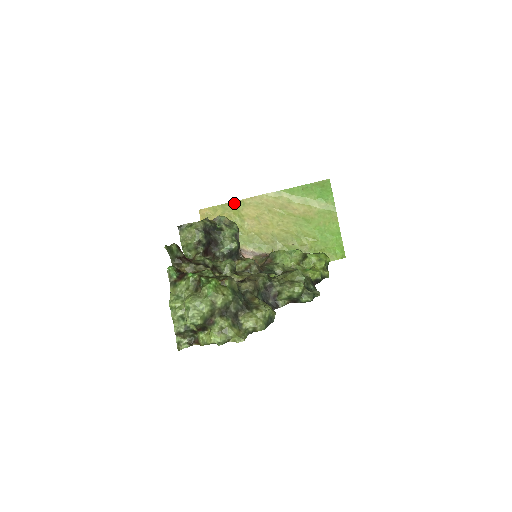
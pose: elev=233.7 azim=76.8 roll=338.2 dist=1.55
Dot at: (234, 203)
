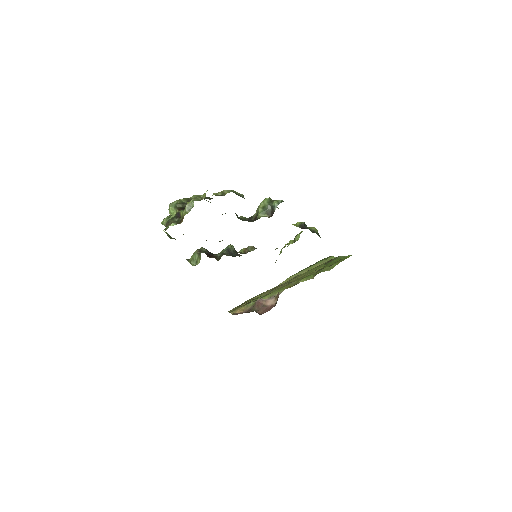
Dot at: (254, 297)
